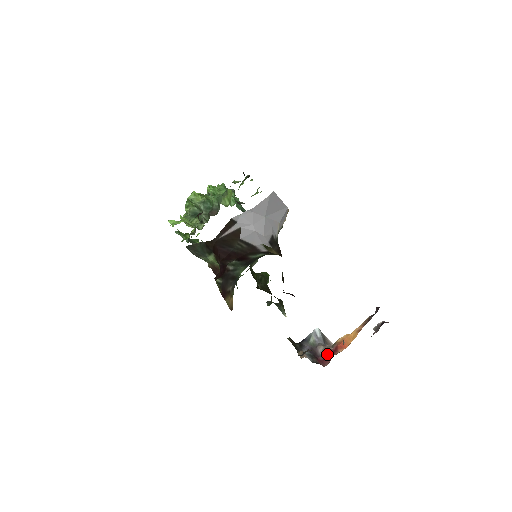
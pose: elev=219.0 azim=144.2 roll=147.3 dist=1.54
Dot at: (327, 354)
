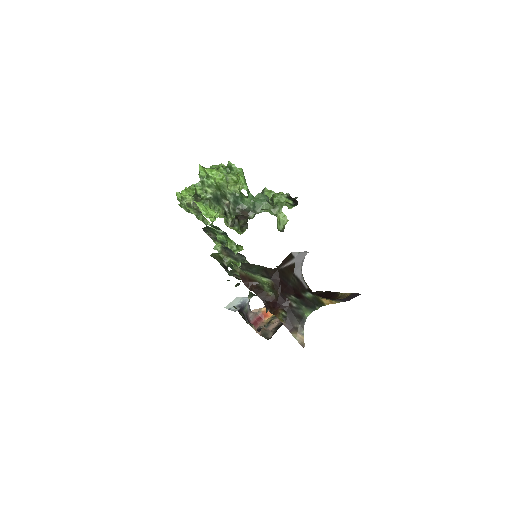
Dot at: (255, 320)
